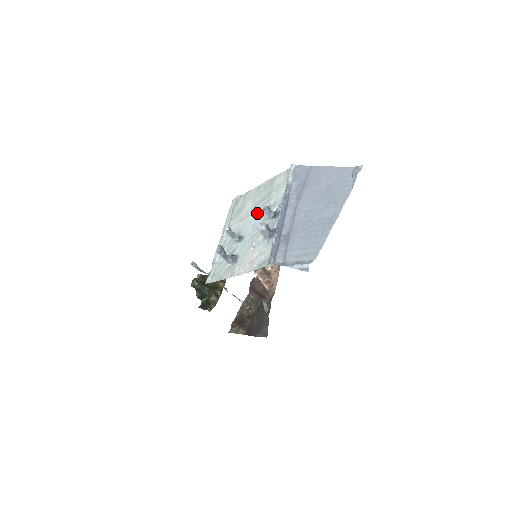
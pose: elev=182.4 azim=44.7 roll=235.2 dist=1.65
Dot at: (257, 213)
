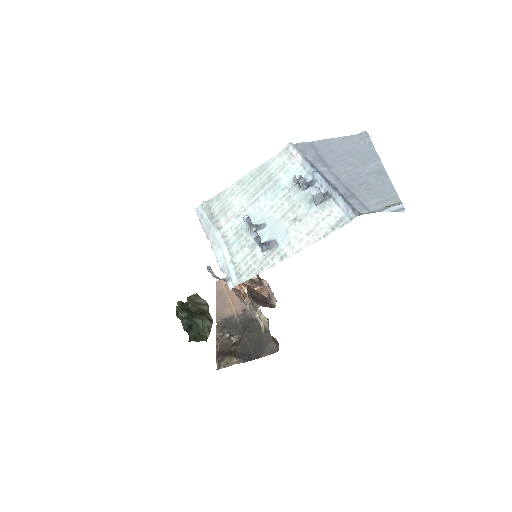
Dot at: (266, 198)
